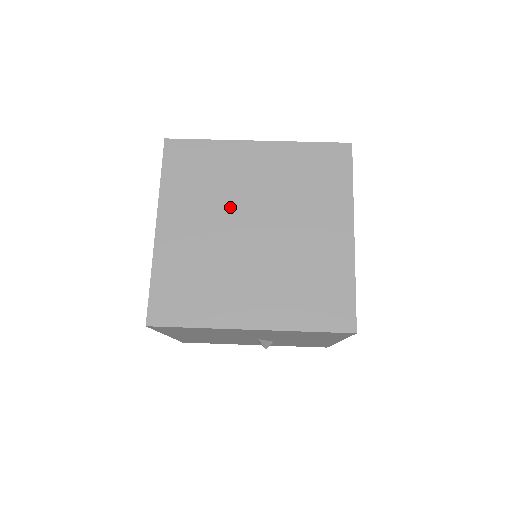
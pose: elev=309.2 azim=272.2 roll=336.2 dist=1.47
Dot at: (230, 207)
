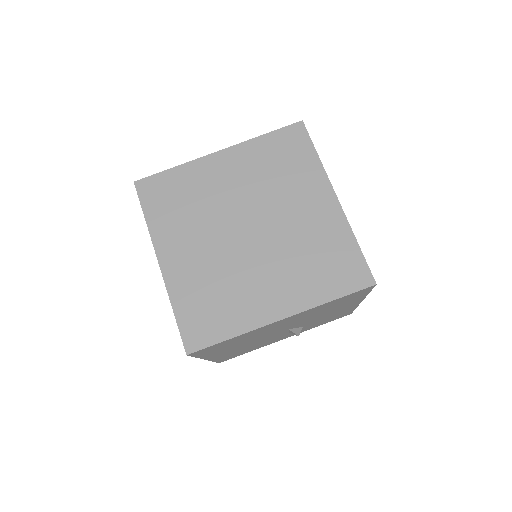
Dot at: (218, 219)
